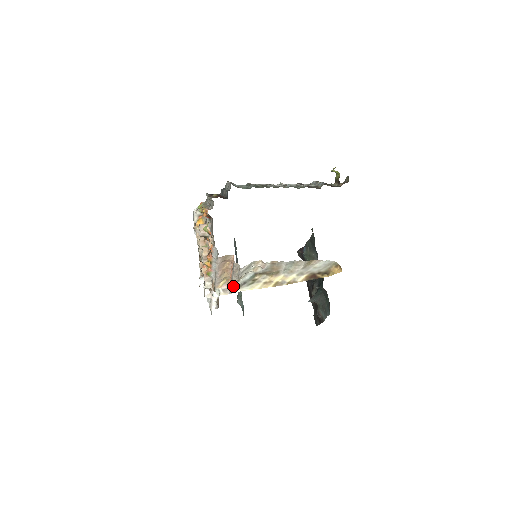
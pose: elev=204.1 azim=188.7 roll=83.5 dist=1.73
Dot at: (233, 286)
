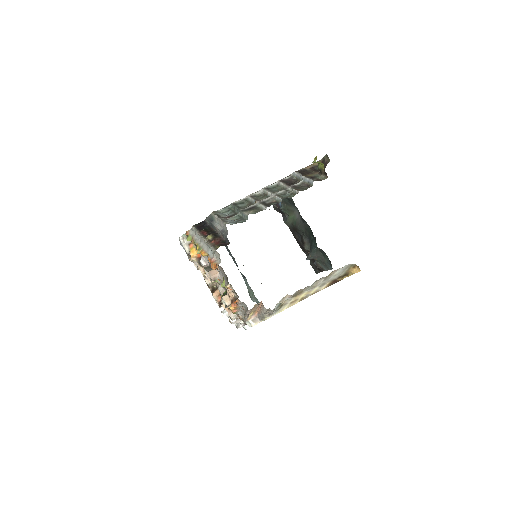
Dot at: (263, 317)
